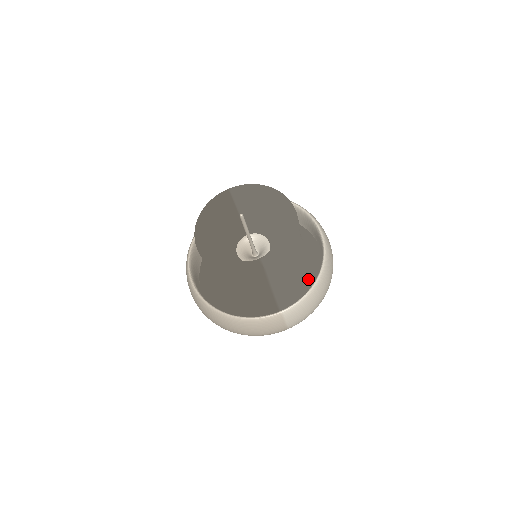
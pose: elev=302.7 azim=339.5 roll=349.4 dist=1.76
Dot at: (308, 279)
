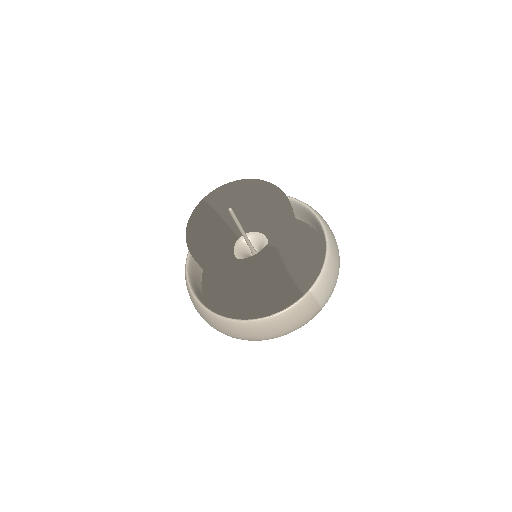
Dot at: (316, 255)
